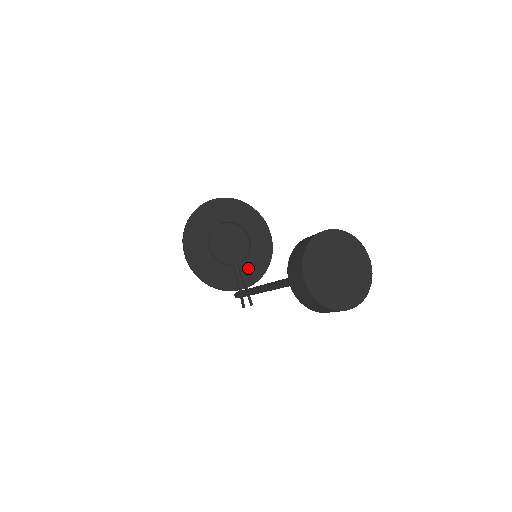
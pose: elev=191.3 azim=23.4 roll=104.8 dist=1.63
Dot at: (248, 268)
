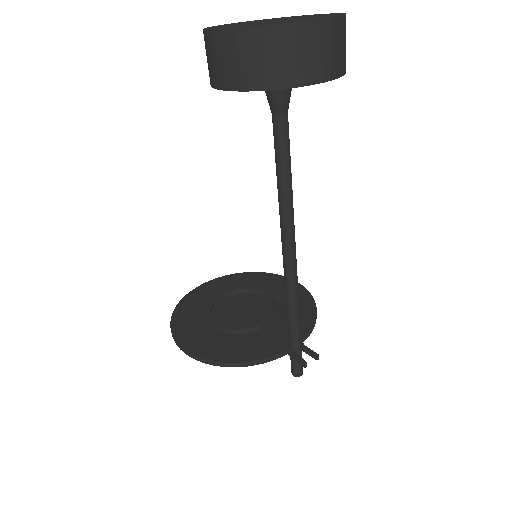
Dot at: (285, 323)
